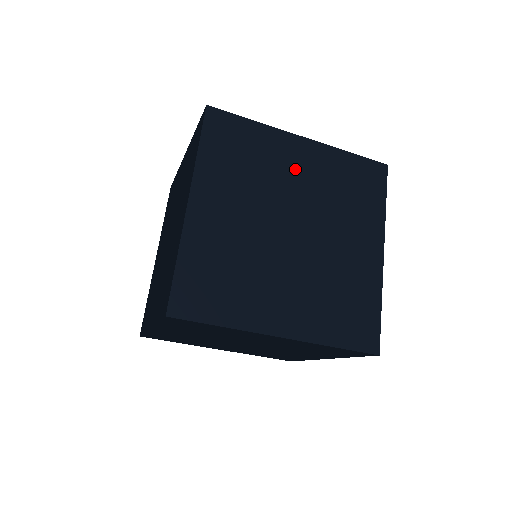
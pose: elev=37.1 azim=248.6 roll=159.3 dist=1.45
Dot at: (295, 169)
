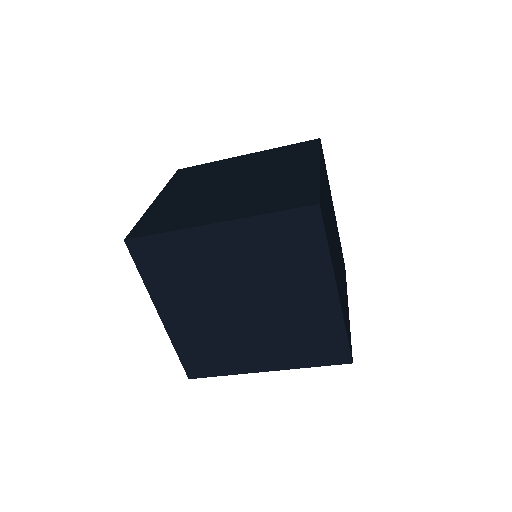
Dot at: (238, 165)
